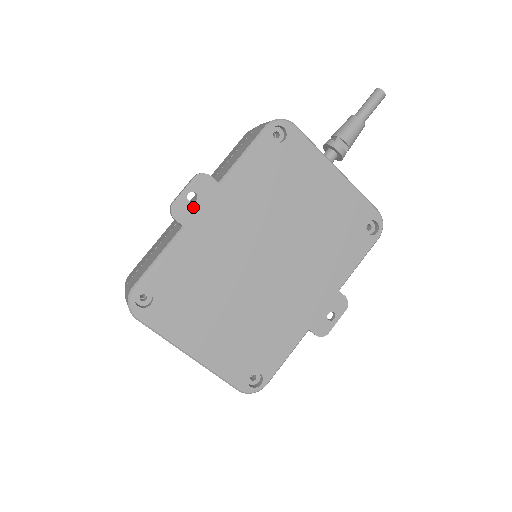
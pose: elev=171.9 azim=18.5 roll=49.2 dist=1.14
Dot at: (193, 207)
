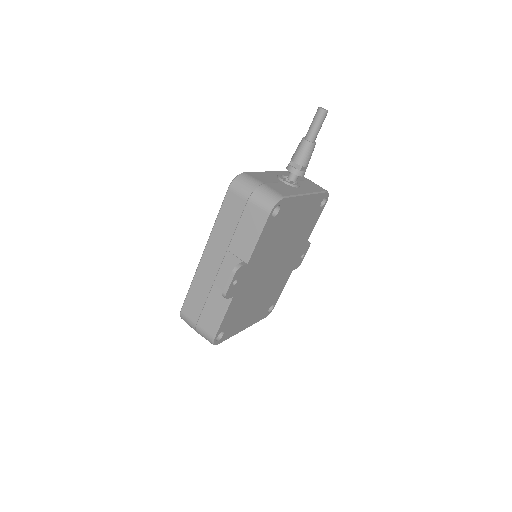
Dot at: (236, 286)
